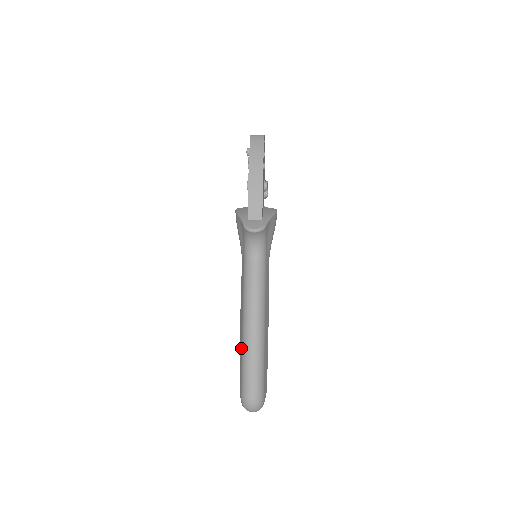
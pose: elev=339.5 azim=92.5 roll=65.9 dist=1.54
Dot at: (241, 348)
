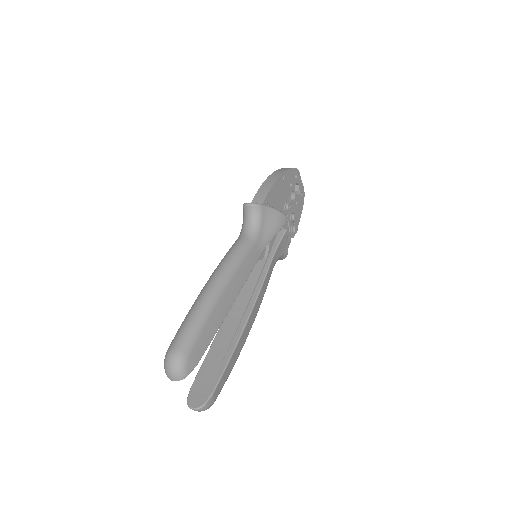
Dot at: occluded
